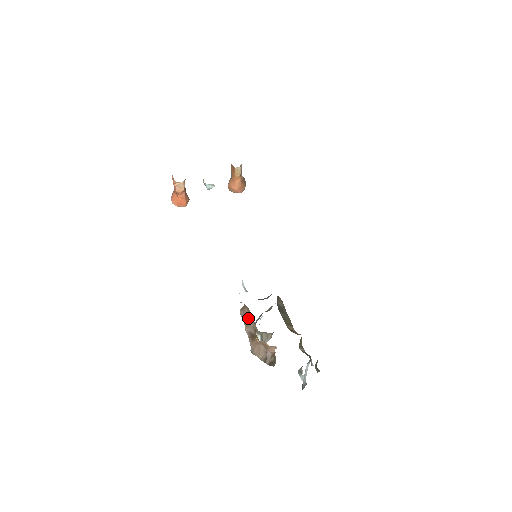
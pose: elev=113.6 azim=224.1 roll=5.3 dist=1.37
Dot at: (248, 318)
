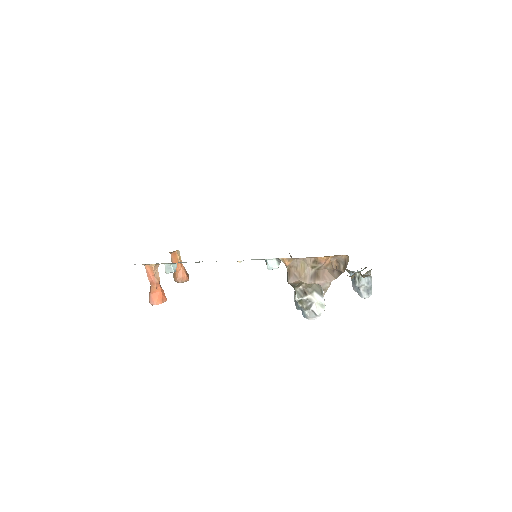
Dot at: (300, 271)
